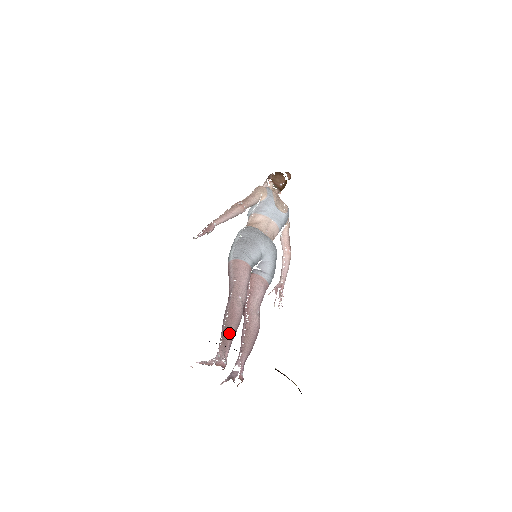
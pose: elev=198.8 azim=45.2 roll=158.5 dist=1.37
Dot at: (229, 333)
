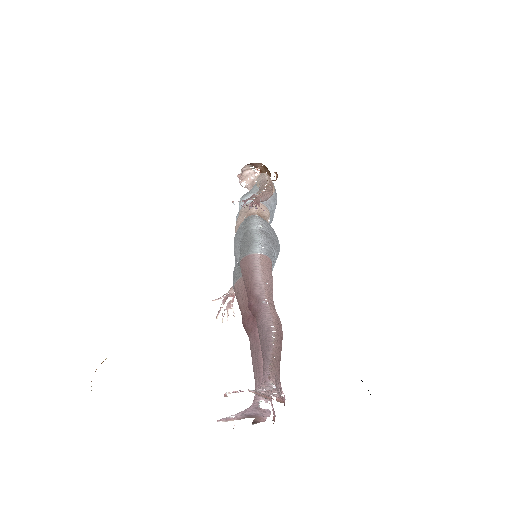
Dot at: (280, 356)
